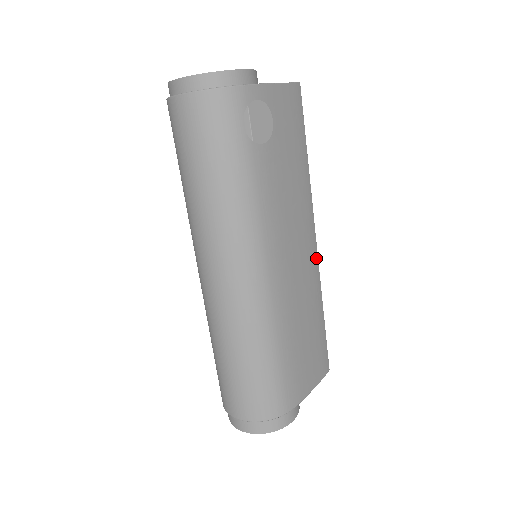
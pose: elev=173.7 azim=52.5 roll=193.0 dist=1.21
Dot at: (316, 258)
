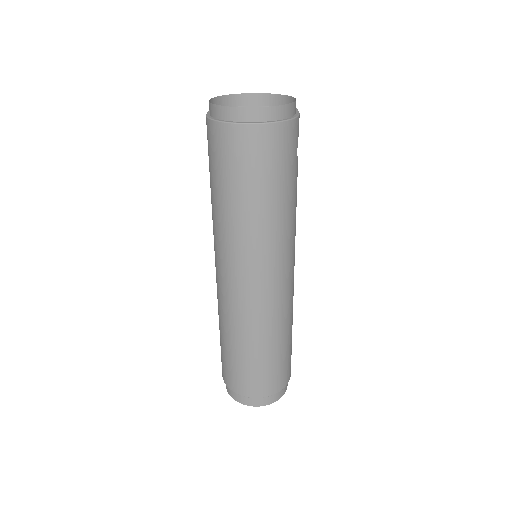
Dot at: occluded
